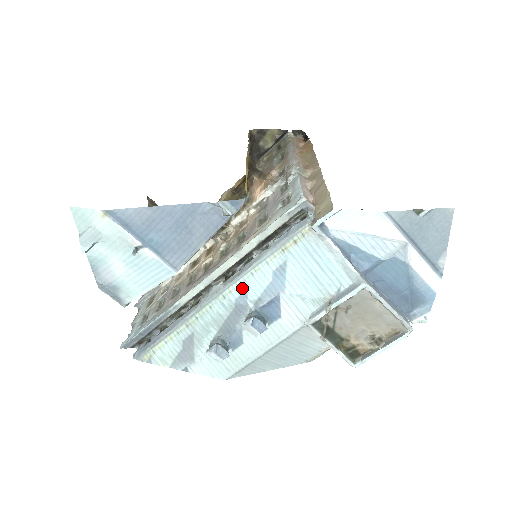
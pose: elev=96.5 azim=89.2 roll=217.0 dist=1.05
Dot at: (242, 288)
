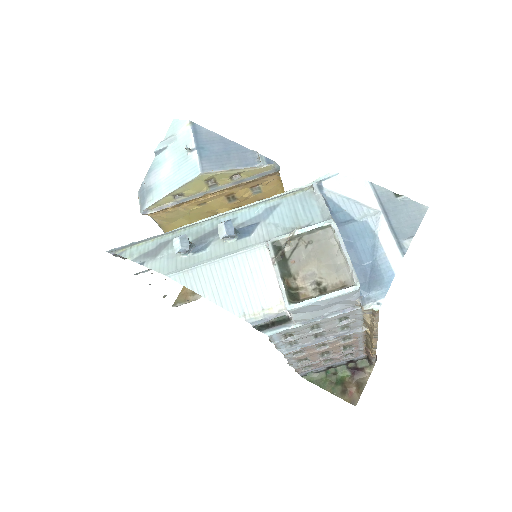
Dot at: (235, 215)
